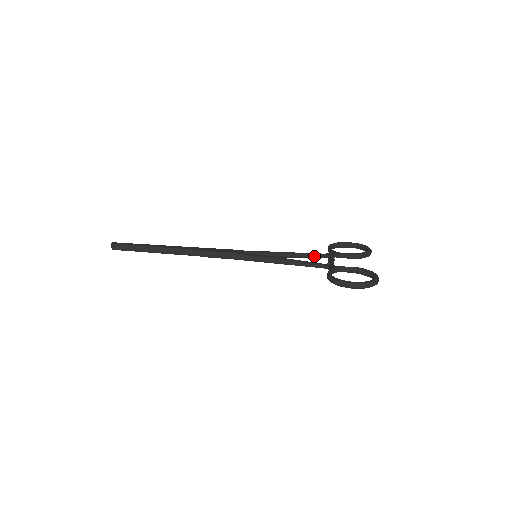
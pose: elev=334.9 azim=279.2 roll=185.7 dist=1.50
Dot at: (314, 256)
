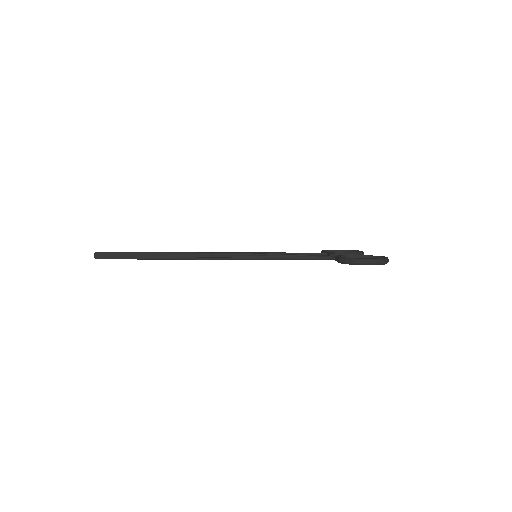
Dot at: occluded
